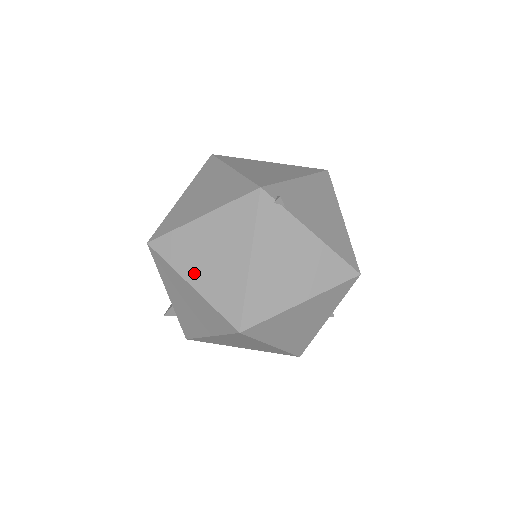
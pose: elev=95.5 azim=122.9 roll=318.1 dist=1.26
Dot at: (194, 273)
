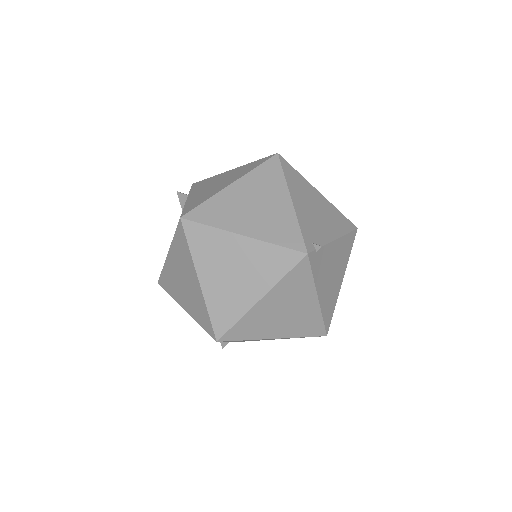
Dot at: (274, 331)
